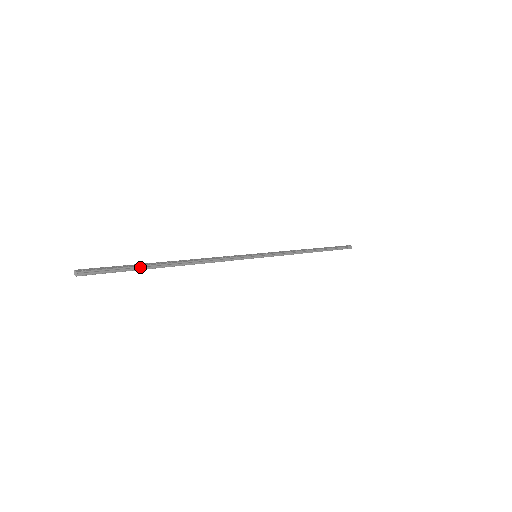
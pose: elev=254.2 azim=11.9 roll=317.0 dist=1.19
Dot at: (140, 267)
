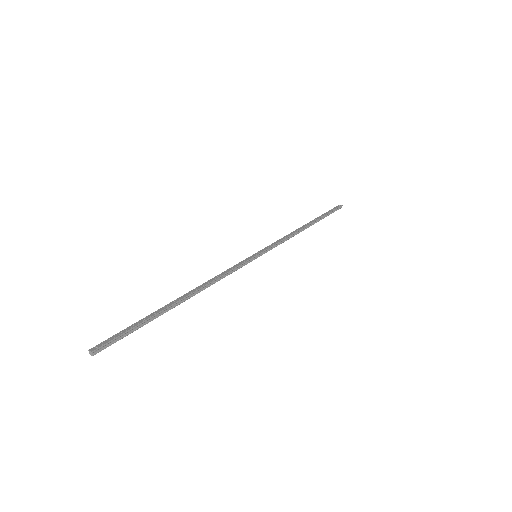
Dot at: (150, 318)
